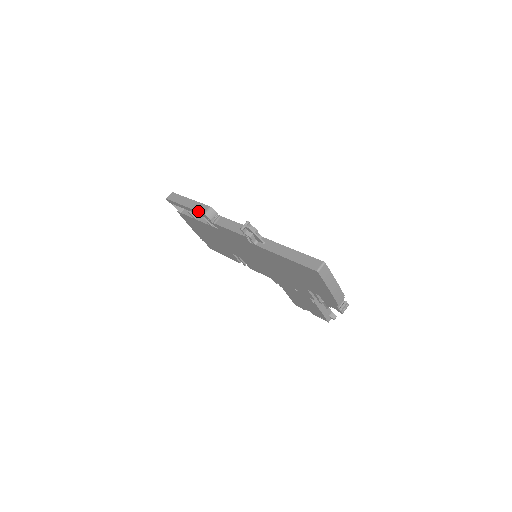
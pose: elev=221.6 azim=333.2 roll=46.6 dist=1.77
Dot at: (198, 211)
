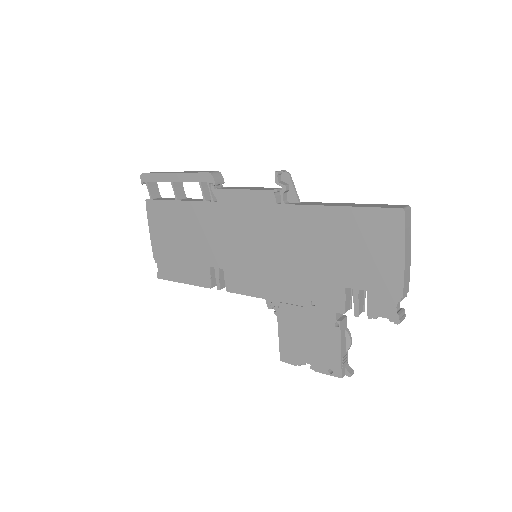
Dot at: (199, 172)
